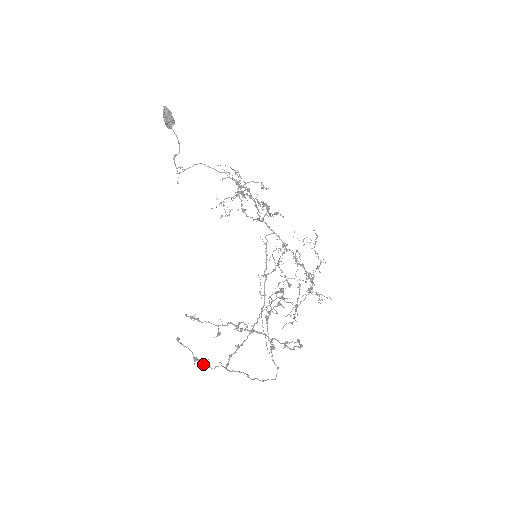
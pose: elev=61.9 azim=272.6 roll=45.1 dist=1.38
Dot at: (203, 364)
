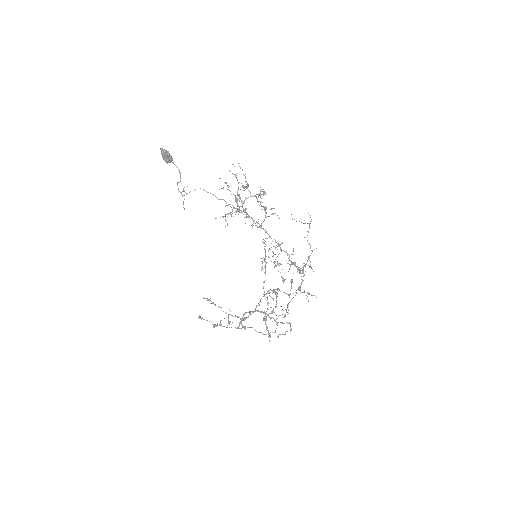
Dot at: (220, 324)
